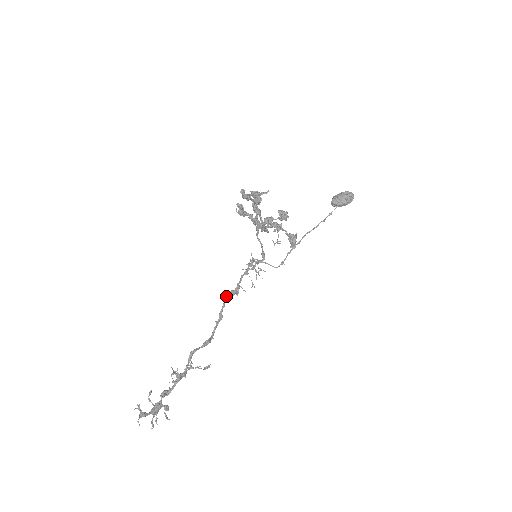
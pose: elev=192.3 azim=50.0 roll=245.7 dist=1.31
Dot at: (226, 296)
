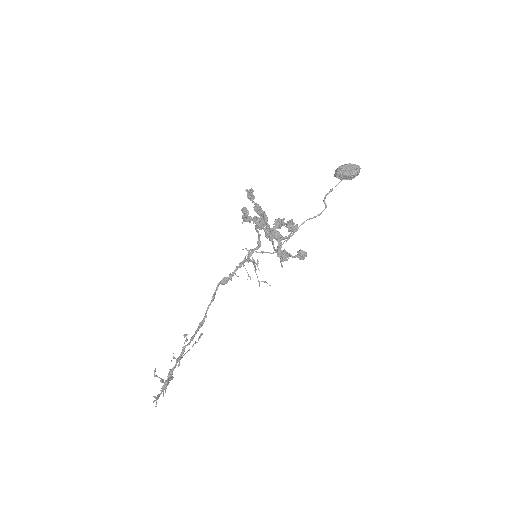
Dot at: (220, 283)
